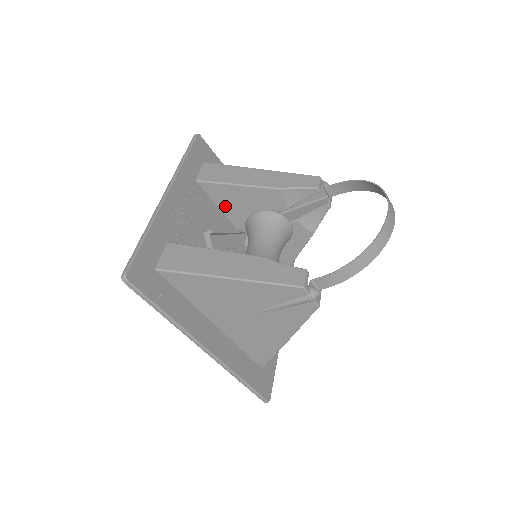
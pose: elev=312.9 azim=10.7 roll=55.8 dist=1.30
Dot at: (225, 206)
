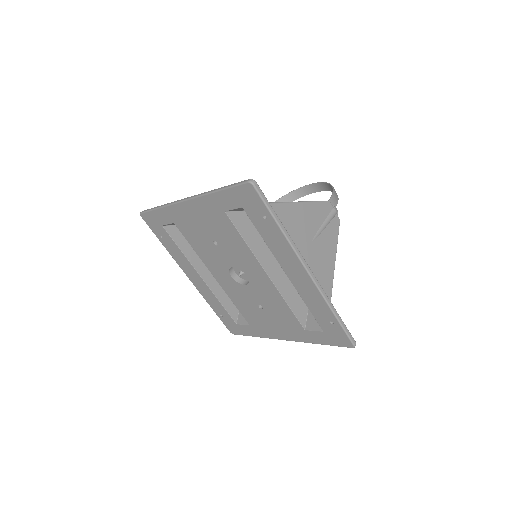
Dot at: occluded
